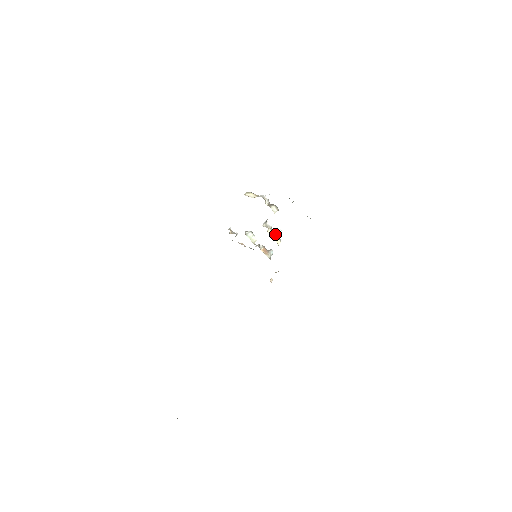
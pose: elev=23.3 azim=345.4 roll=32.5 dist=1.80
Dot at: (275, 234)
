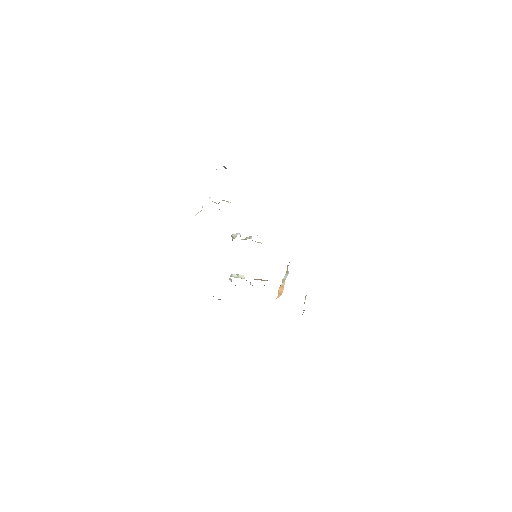
Dot at: (249, 238)
